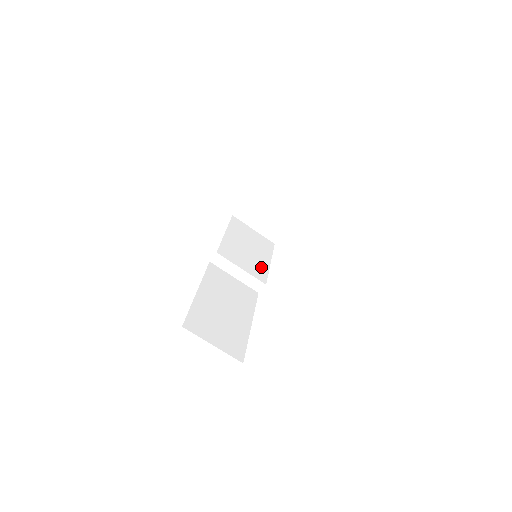
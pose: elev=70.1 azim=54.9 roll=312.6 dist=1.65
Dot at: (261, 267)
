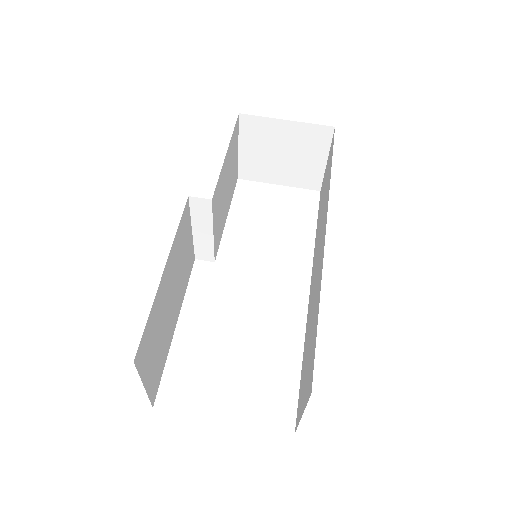
Dot at: (222, 227)
